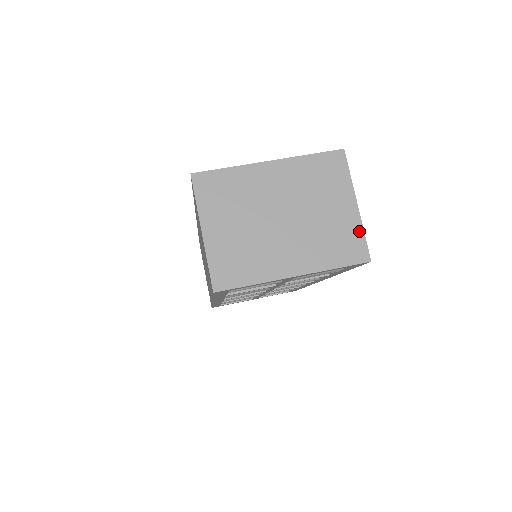
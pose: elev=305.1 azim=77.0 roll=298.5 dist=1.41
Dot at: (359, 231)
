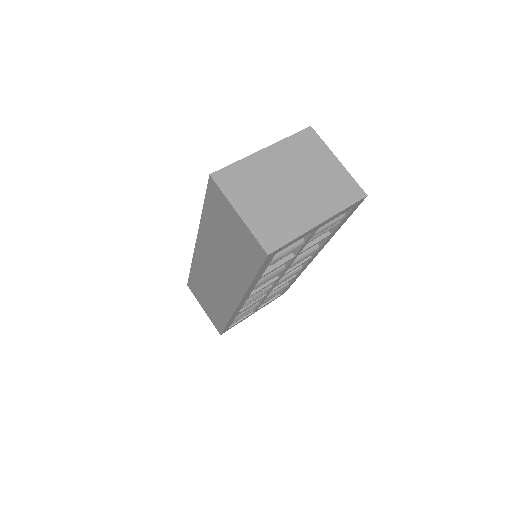
Dot at: (349, 178)
